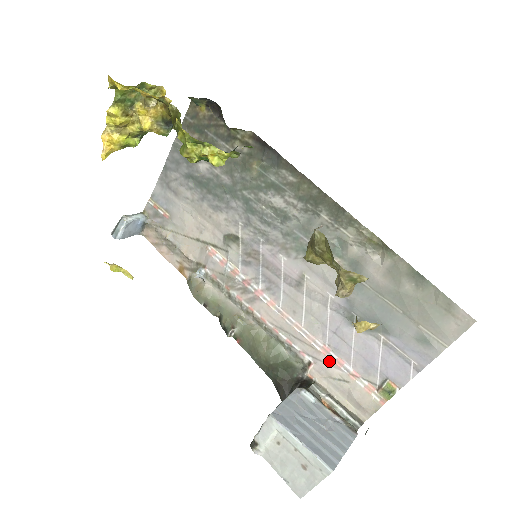
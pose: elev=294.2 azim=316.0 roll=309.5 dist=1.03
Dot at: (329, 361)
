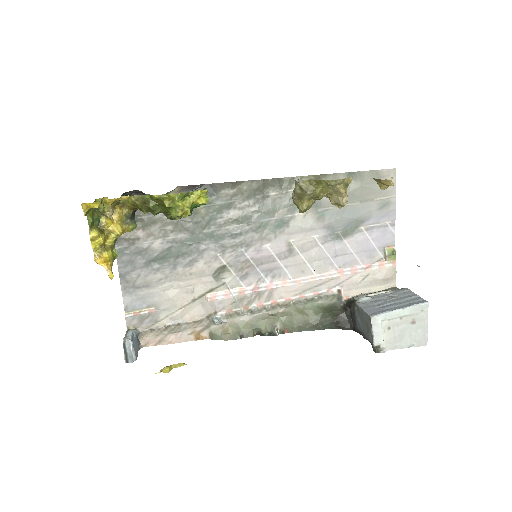
Dot at: (348, 276)
